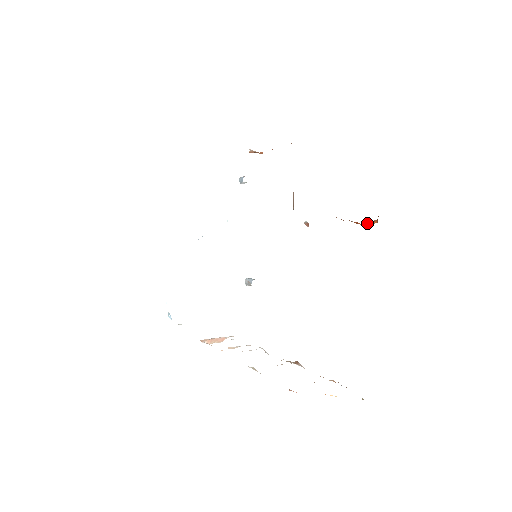
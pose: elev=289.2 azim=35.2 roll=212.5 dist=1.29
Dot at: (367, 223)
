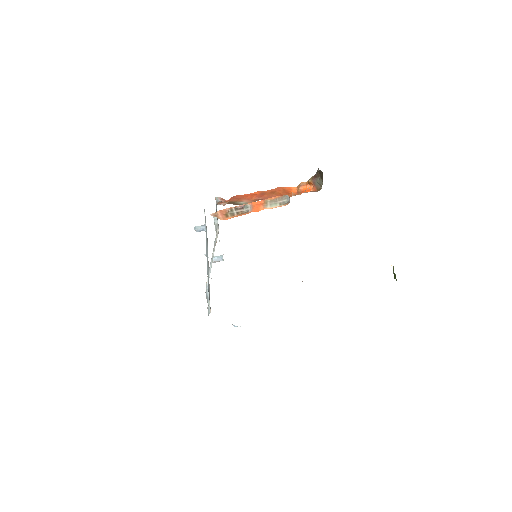
Dot at: (303, 189)
